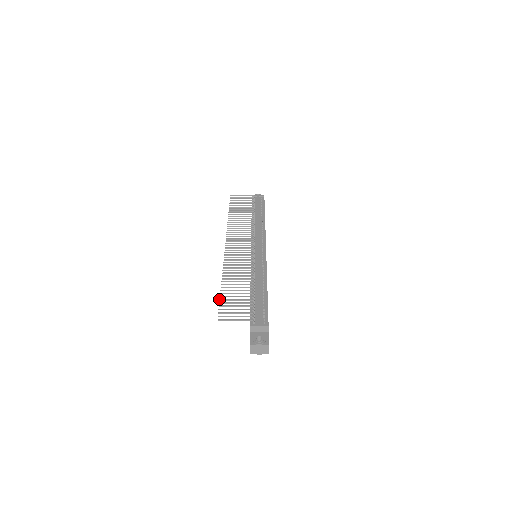
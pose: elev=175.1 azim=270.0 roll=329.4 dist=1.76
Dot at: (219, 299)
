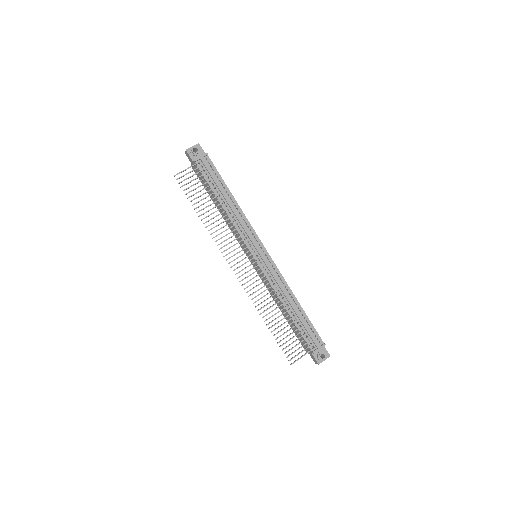
Dot at: (277, 343)
